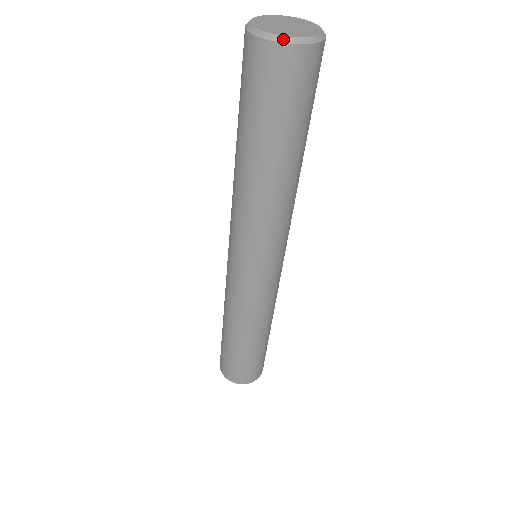
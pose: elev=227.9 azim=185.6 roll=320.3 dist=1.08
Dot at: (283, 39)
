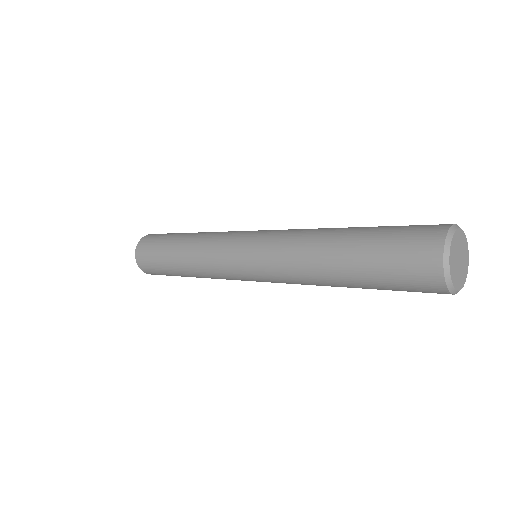
Dot at: (463, 285)
